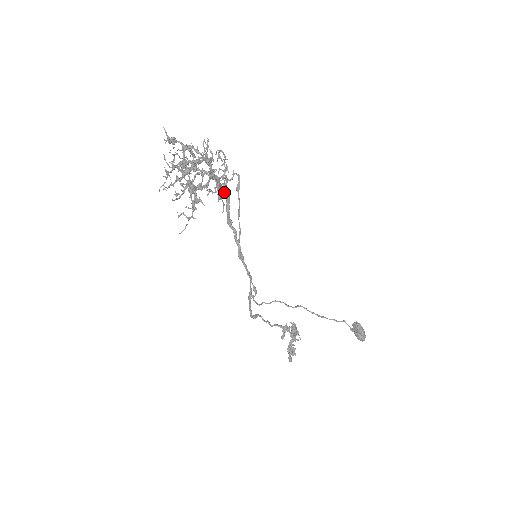
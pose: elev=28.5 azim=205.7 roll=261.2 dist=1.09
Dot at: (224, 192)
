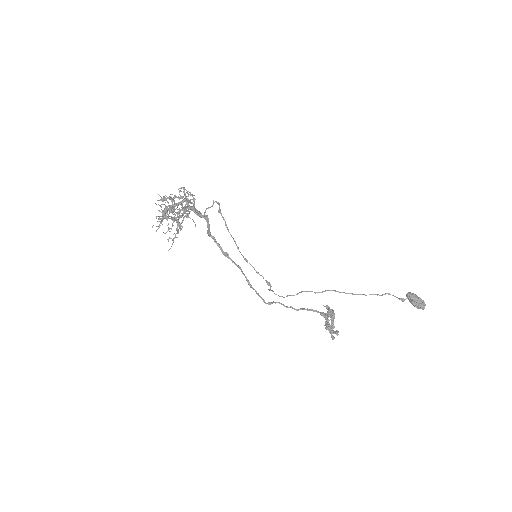
Dot at: (204, 216)
